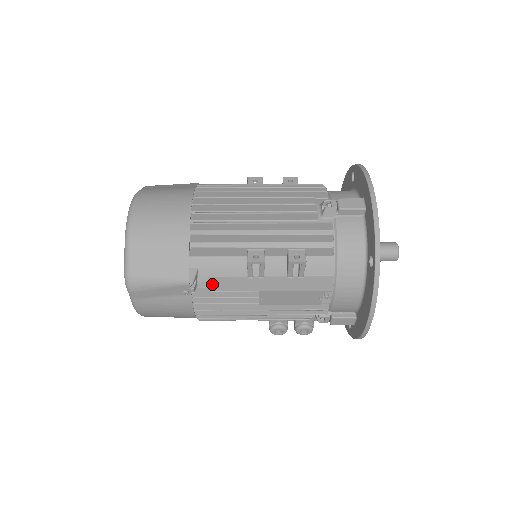
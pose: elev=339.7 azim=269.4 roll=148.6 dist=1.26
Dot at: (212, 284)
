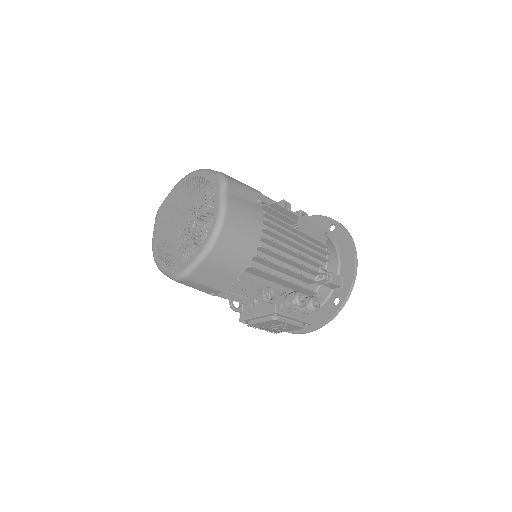
Dot at: (271, 204)
